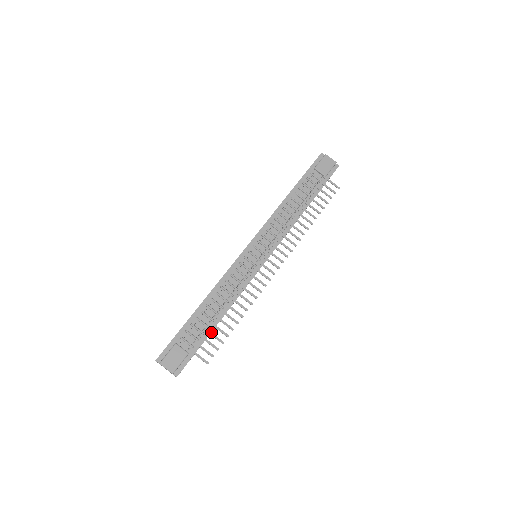
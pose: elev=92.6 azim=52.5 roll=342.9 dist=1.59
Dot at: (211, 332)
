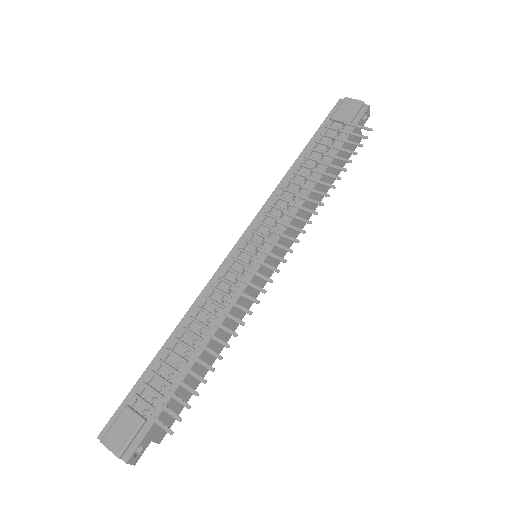
Dot at: (178, 379)
